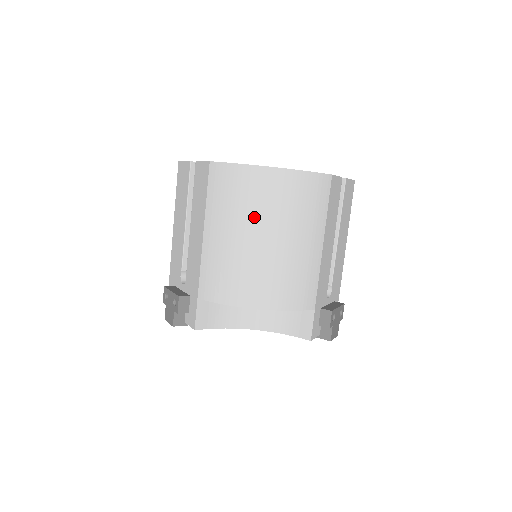
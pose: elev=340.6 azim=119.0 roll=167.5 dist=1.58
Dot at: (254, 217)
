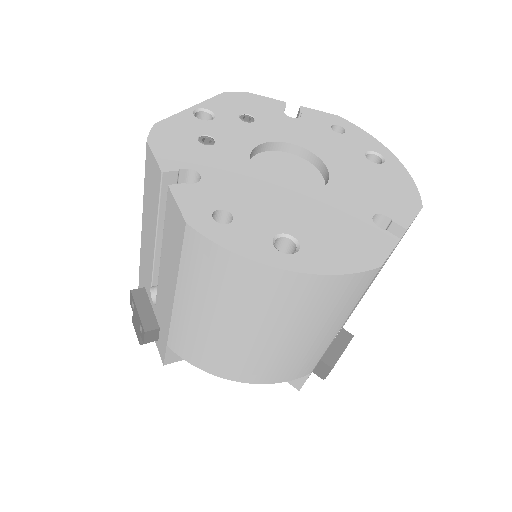
Dot at: (246, 313)
